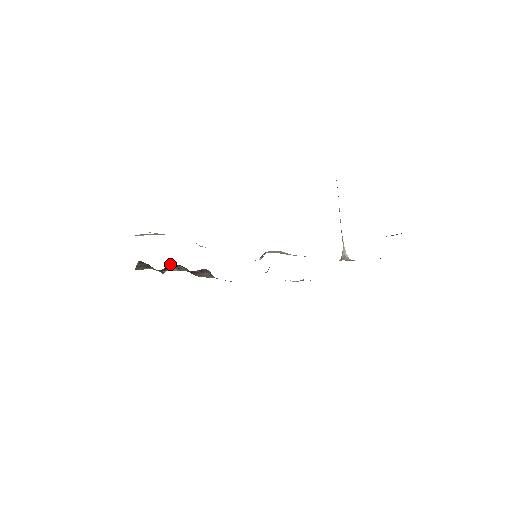
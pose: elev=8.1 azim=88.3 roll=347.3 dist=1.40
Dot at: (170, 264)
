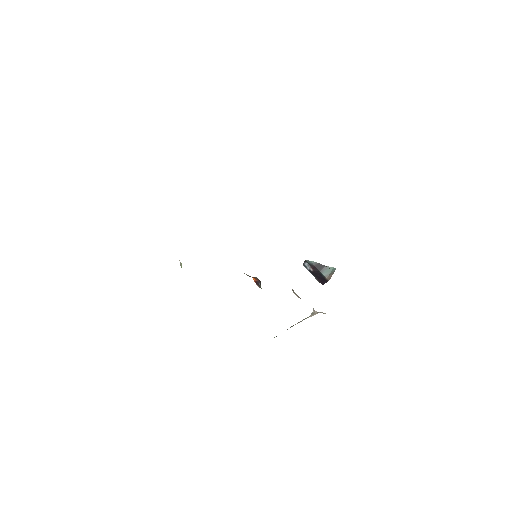
Dot at: occluded
